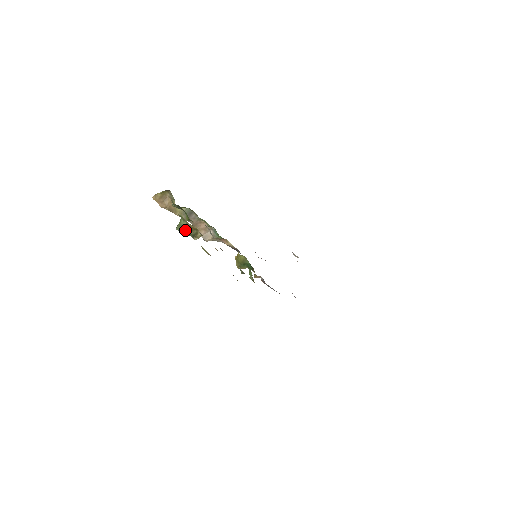
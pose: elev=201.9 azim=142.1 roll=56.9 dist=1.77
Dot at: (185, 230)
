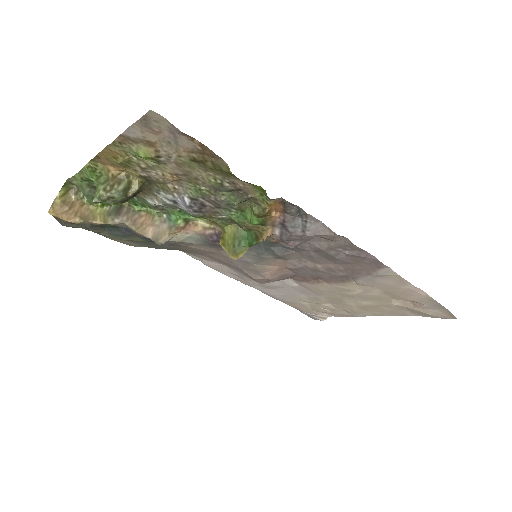
Dot at: (107, 187)
